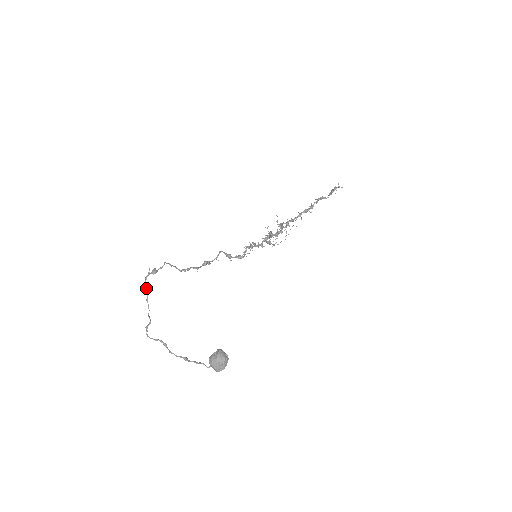
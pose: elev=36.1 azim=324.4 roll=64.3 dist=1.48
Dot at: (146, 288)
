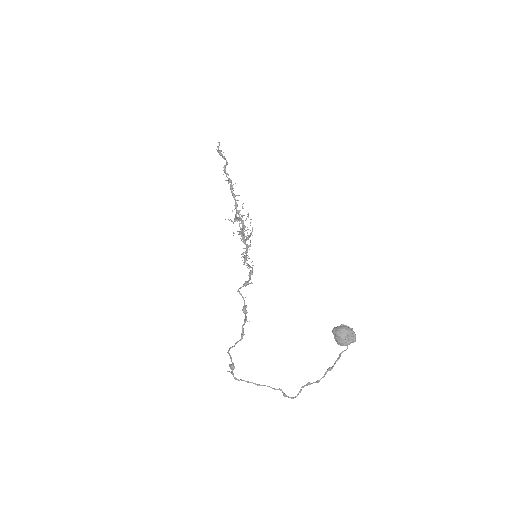
Dot at: occluded
